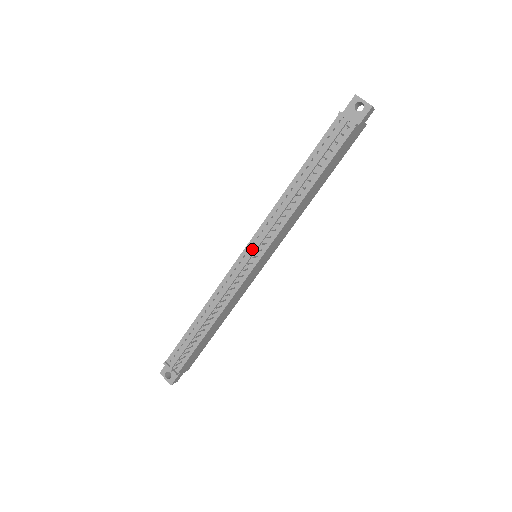
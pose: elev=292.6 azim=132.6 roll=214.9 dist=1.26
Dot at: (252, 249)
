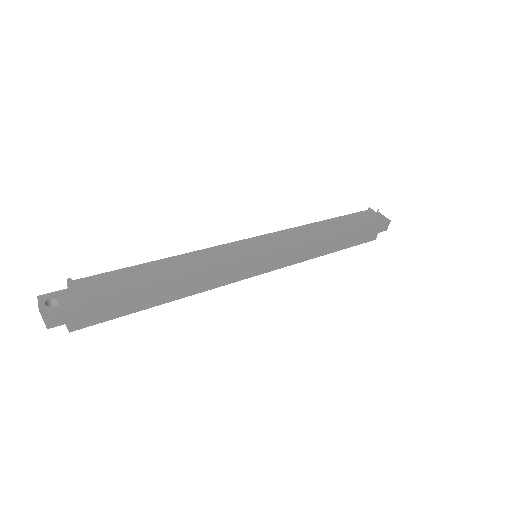
Dot at: (263, 240)
